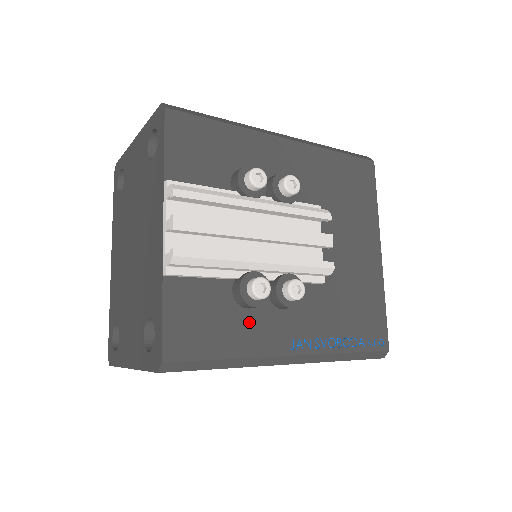
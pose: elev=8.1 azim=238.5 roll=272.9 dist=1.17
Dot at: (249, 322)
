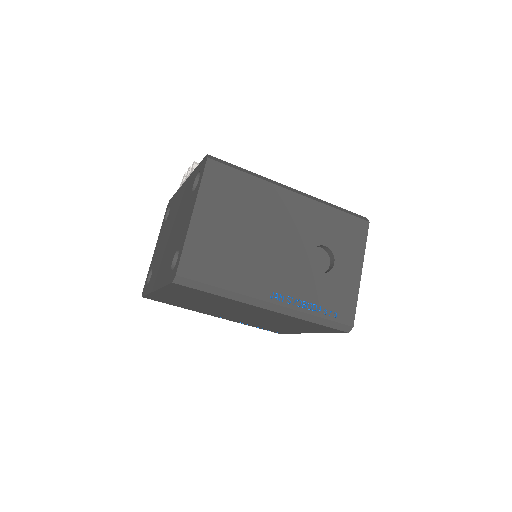
Dot at: occluded
